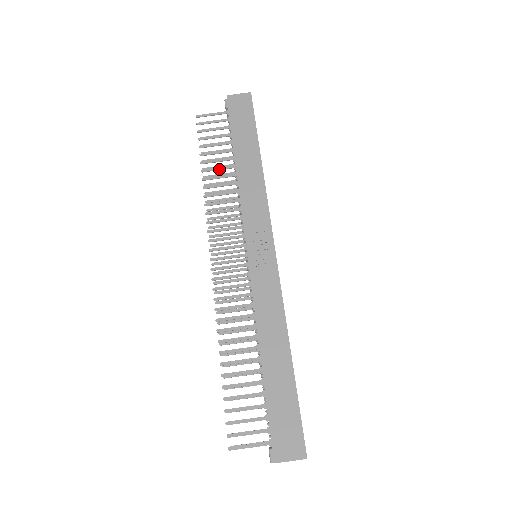
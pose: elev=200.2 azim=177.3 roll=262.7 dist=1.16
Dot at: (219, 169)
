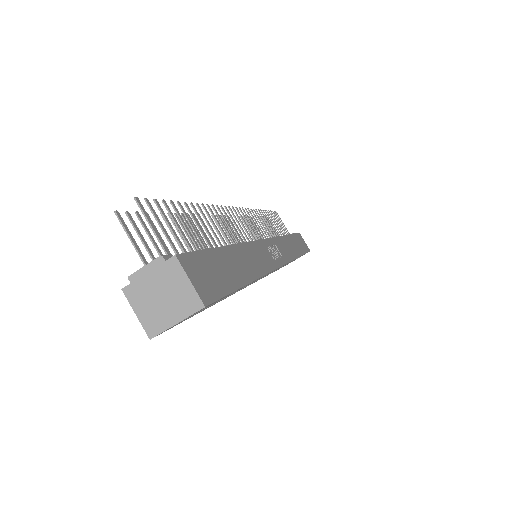
Dot at: (272, 225)
